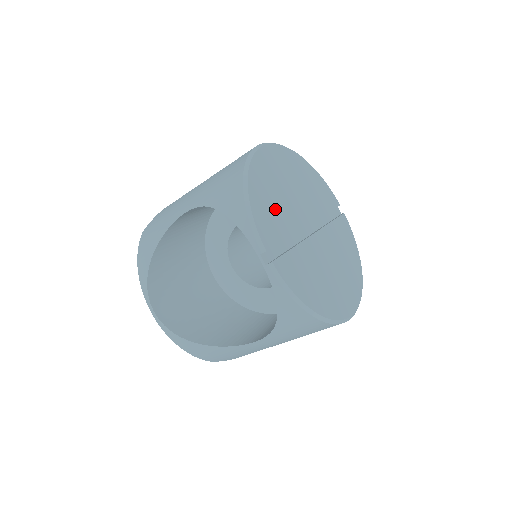
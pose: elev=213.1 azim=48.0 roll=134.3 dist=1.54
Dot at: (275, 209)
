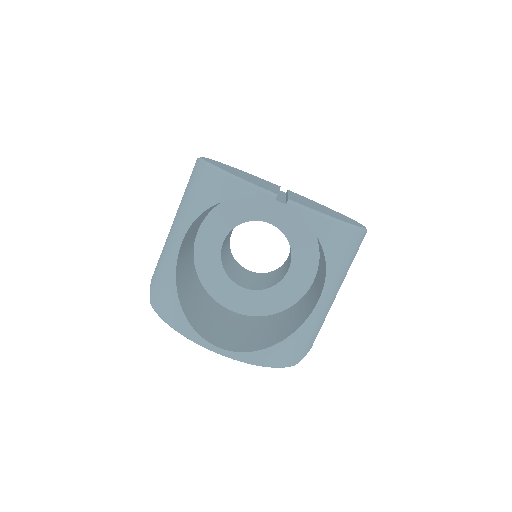
Dot at: occluded
